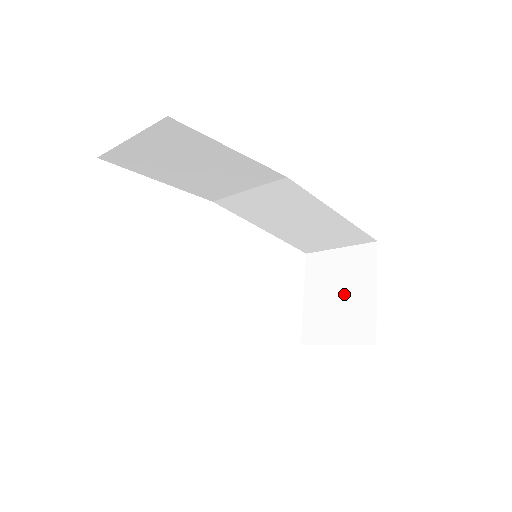
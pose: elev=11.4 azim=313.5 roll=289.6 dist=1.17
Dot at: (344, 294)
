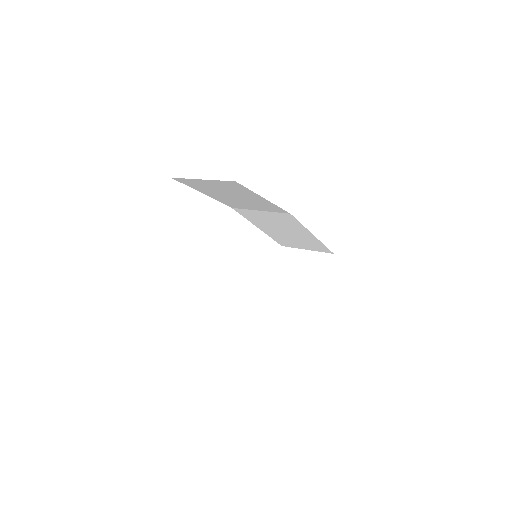
Dot at: (303, 284)
